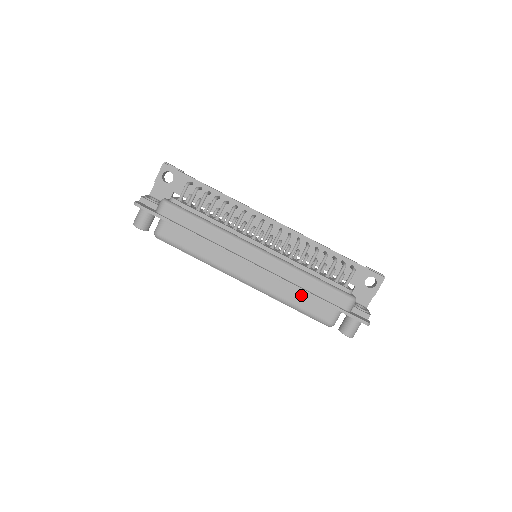
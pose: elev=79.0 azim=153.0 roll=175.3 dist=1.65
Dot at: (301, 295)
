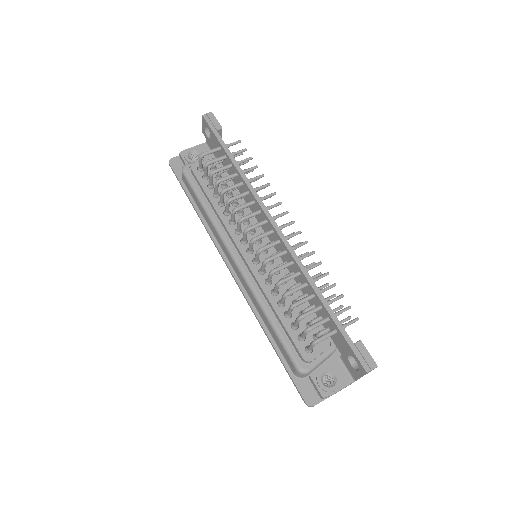
Dot at: occluded
